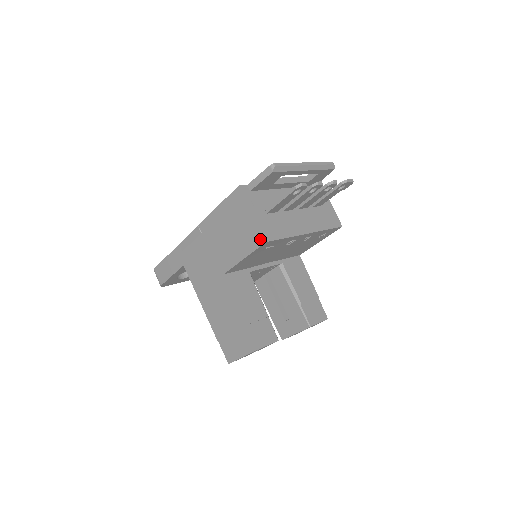
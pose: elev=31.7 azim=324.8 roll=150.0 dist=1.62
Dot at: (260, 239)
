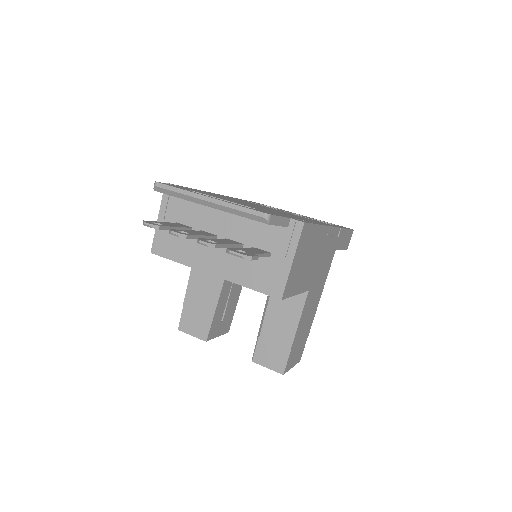
Dot at: (155, 246)
